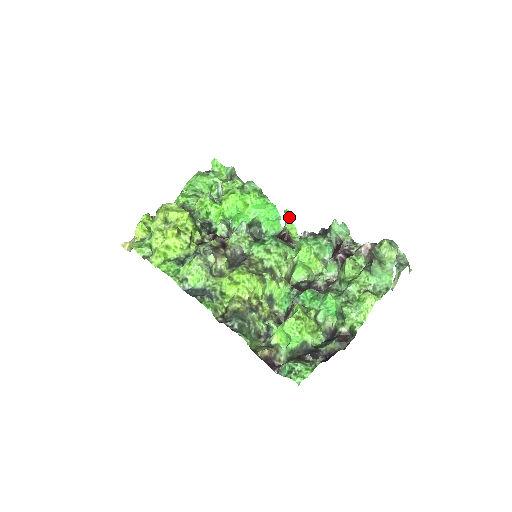
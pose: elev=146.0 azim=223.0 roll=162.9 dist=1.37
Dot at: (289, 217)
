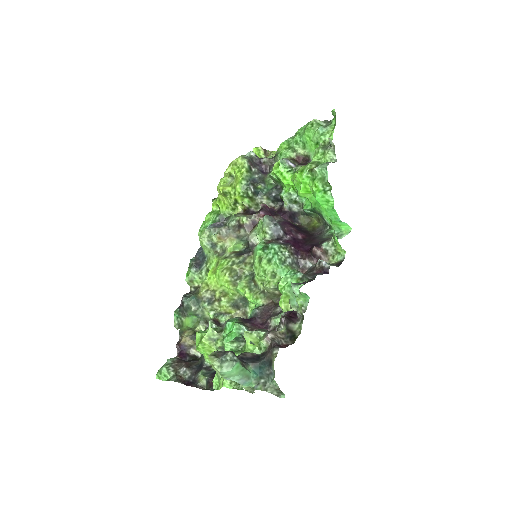
Dot at: (334, 231)
